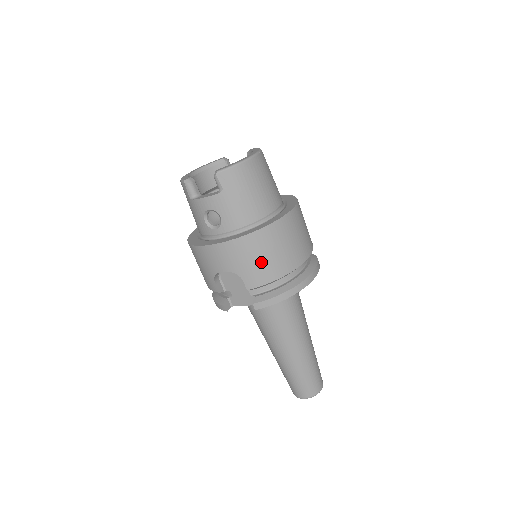
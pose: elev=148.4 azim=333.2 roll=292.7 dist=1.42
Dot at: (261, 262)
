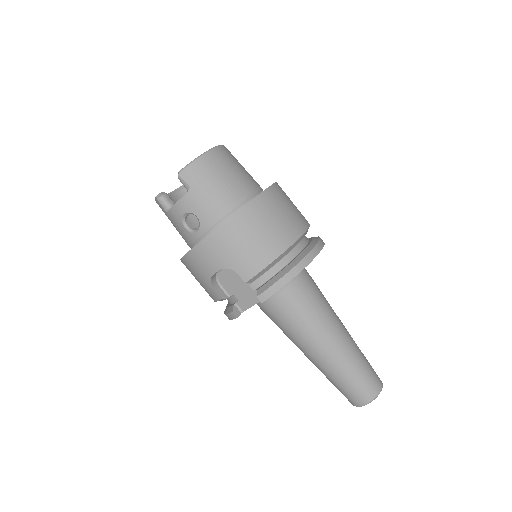
Dot at: (249, 247)
